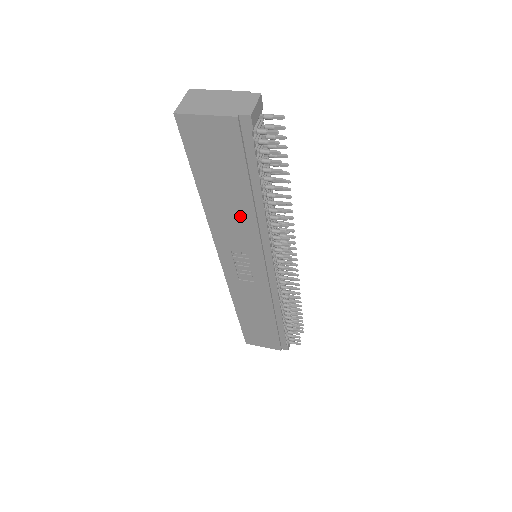
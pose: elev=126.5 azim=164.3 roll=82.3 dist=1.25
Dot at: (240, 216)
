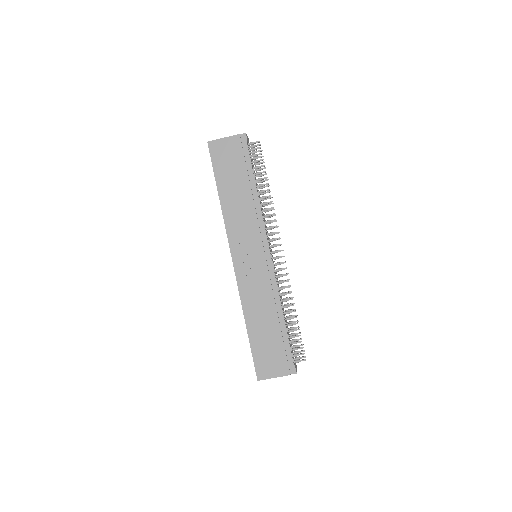
Dot at: (244, 205)
